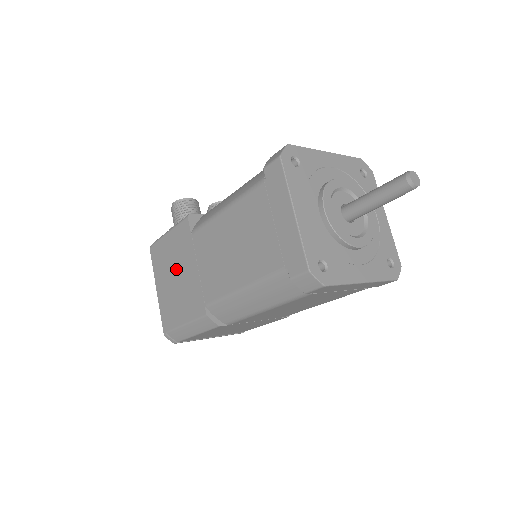
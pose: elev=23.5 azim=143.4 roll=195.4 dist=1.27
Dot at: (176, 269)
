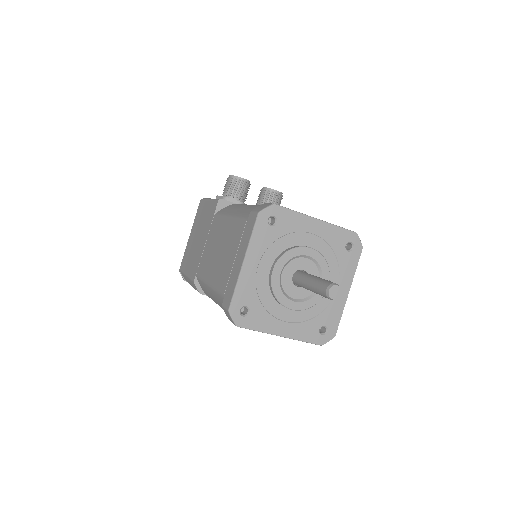
Dot at: (200, 232)
